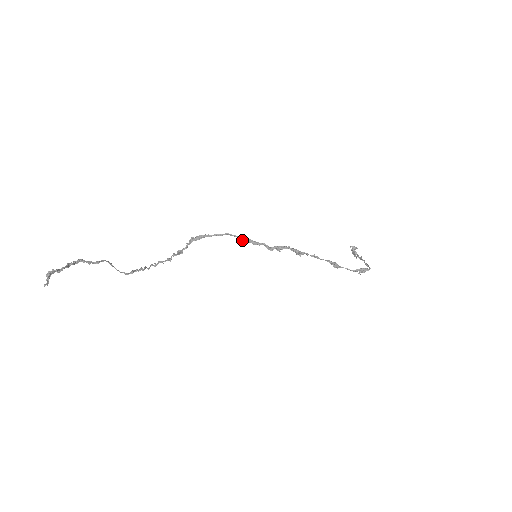
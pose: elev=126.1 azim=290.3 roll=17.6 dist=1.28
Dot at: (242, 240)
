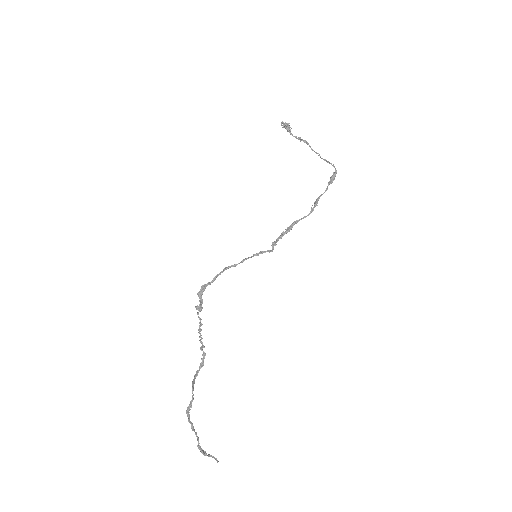
Dot at: occluded
